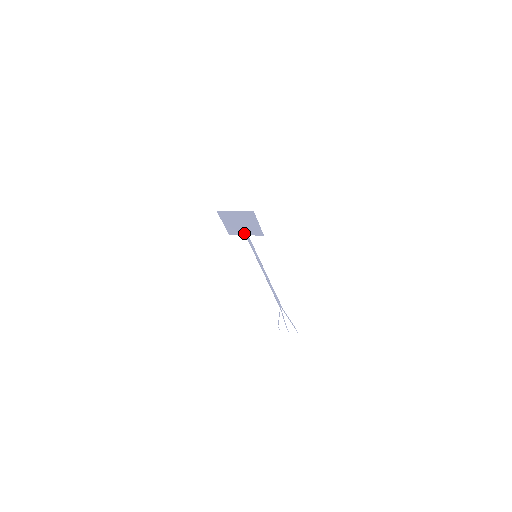
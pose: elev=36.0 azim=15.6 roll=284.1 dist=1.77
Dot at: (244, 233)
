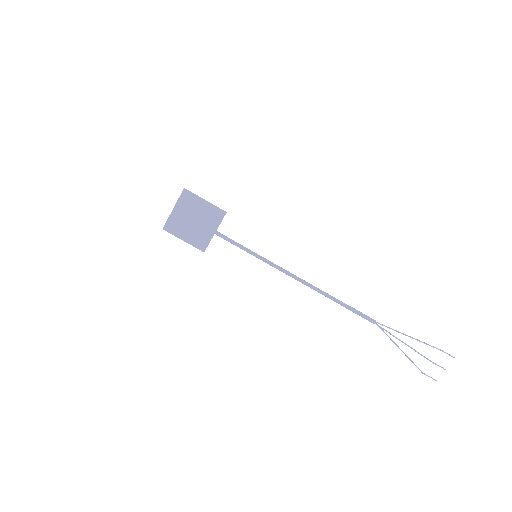
Dot at: (211, 232)
